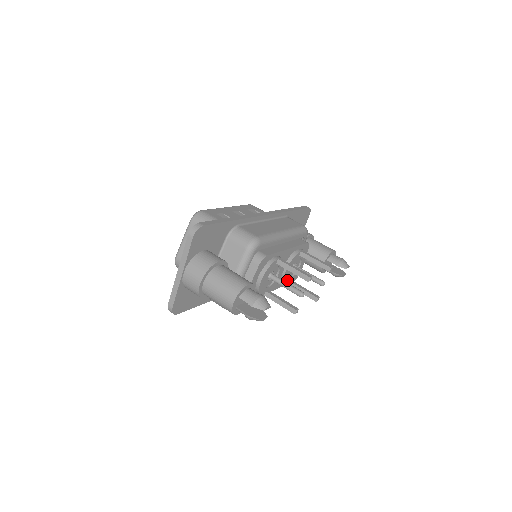
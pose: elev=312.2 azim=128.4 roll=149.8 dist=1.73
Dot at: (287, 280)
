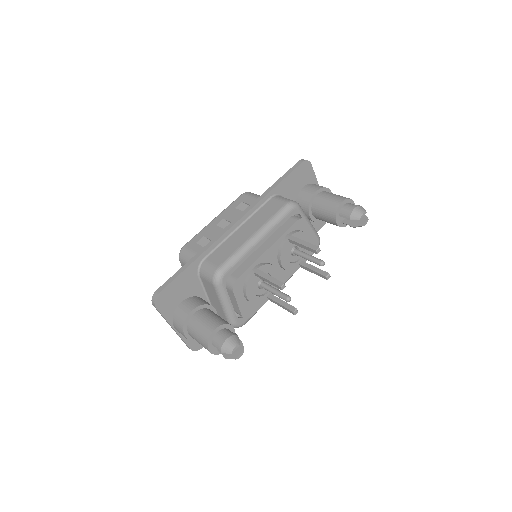
Dot at: (295, 266)
